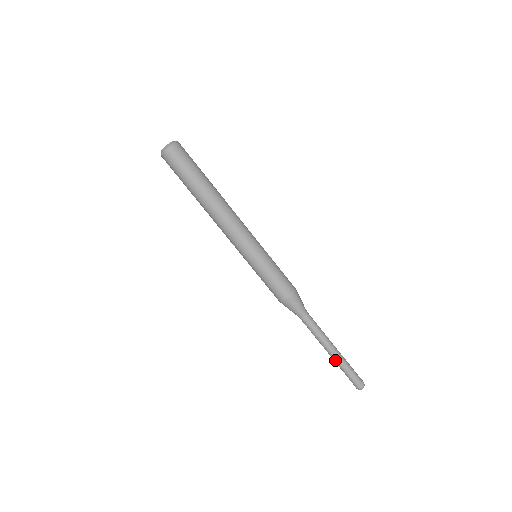
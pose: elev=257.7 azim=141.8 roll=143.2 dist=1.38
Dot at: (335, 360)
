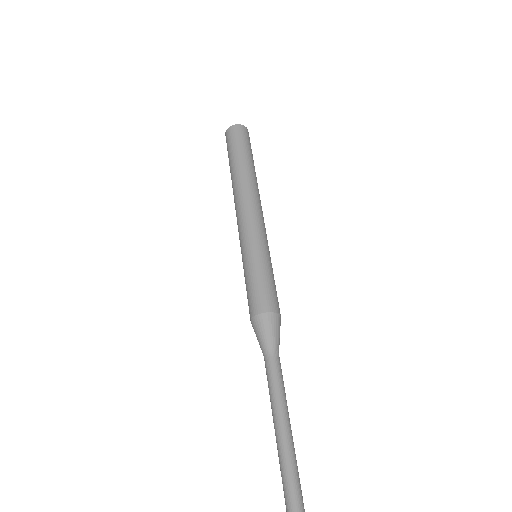
Dot at: (279, 453)
